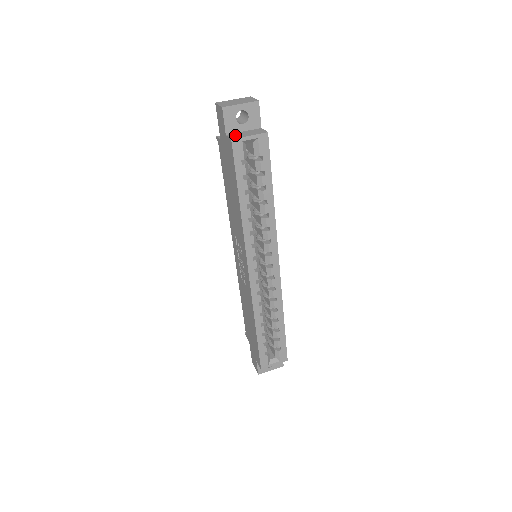
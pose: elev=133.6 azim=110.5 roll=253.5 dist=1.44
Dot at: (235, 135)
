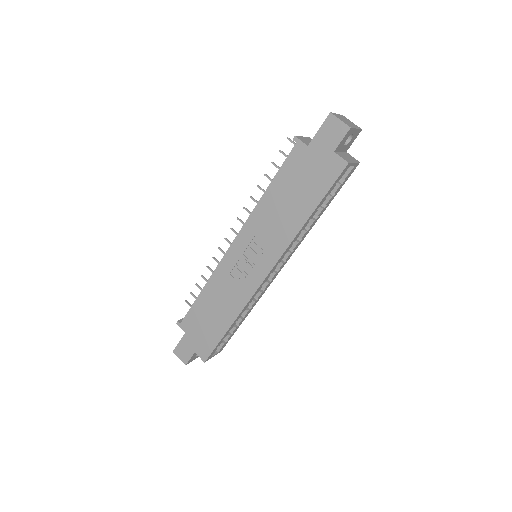
Dot at: (343, 156)
